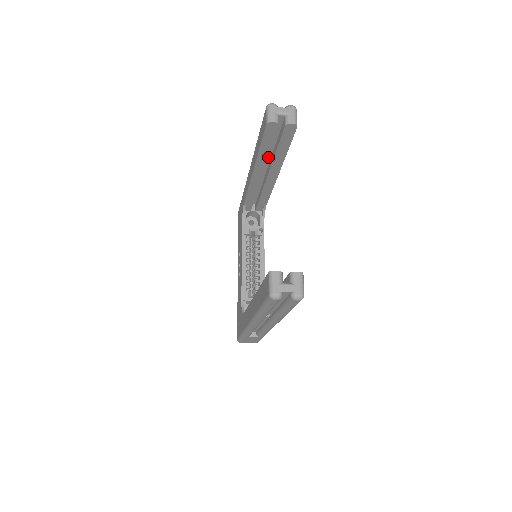
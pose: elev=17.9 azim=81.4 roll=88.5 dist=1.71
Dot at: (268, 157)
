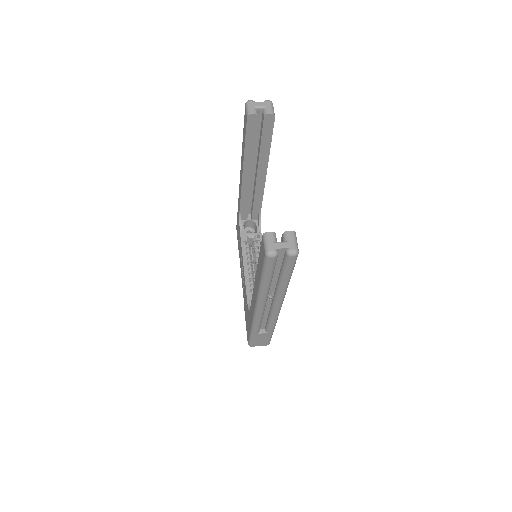
Dot at: (254, 157)
